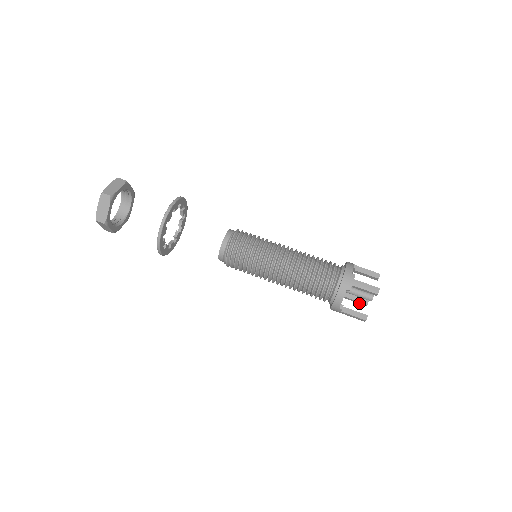
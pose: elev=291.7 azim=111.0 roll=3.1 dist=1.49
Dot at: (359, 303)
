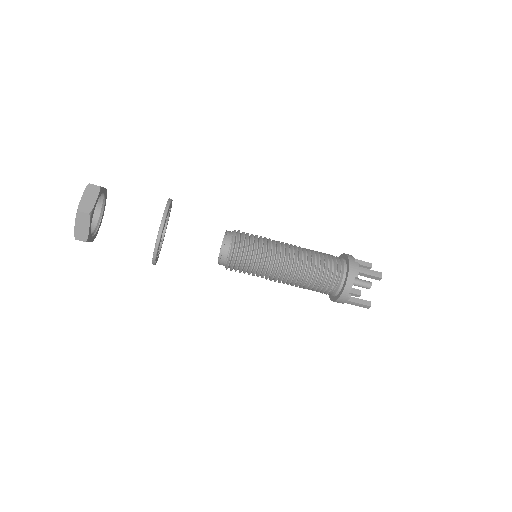
Dot at: occluded
